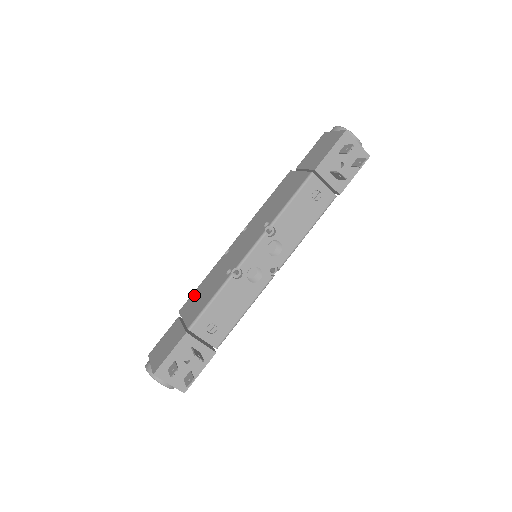
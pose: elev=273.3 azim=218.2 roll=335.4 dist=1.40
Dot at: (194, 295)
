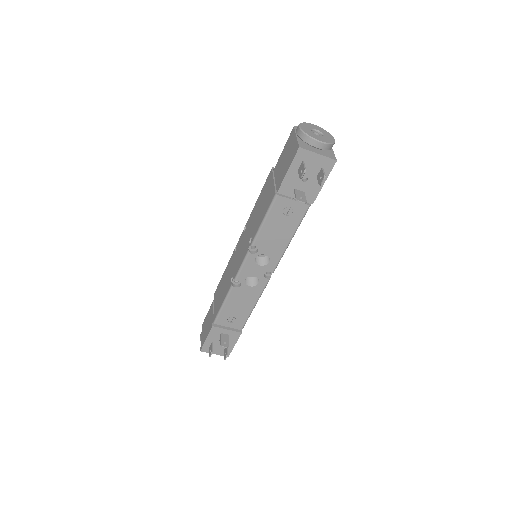
Dot at: (220, 284)
